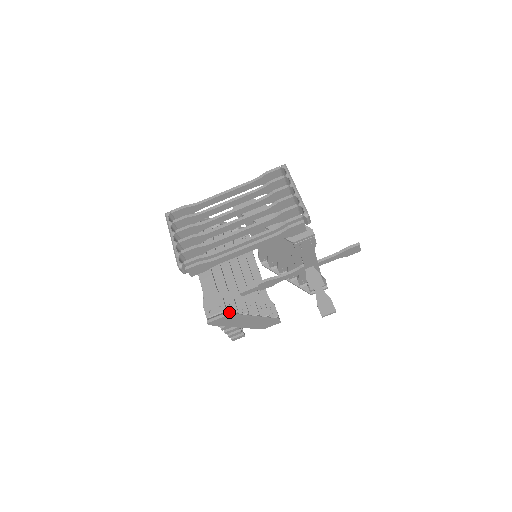
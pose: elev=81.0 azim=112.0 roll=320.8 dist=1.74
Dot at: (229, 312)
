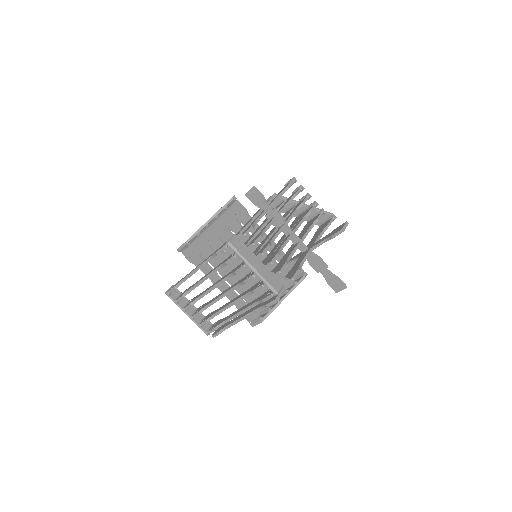
Dot at: (262, 309)
